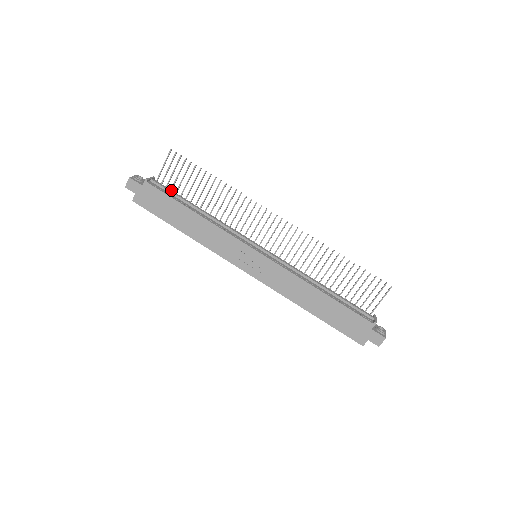
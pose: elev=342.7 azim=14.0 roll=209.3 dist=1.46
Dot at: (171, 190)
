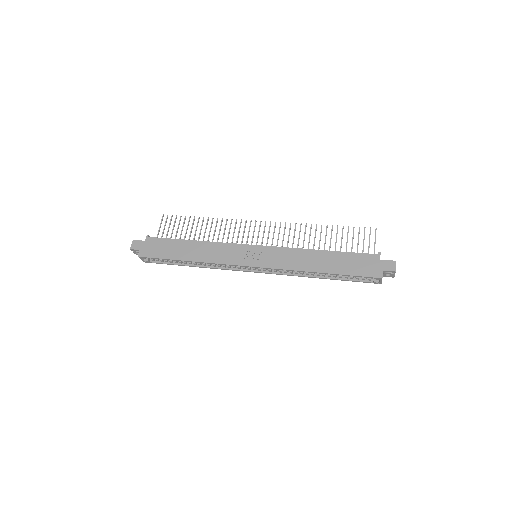
Dot at: occluded
